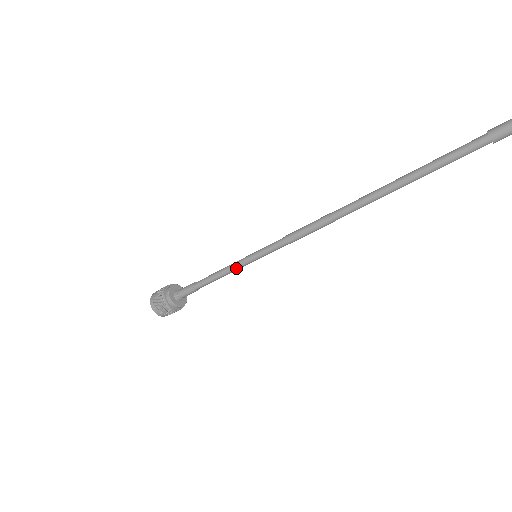
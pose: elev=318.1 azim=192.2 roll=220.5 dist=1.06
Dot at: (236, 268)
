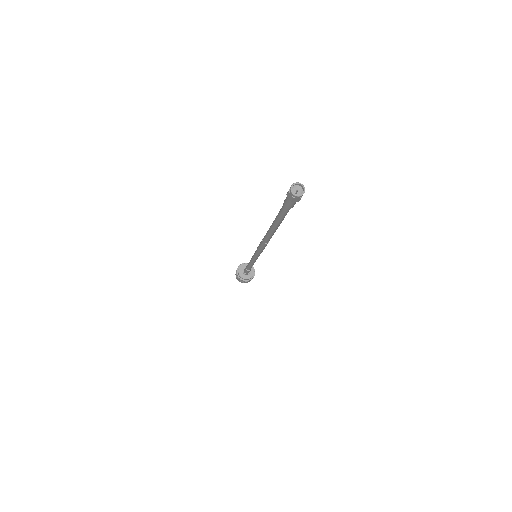
Dot at: (254, 262)
